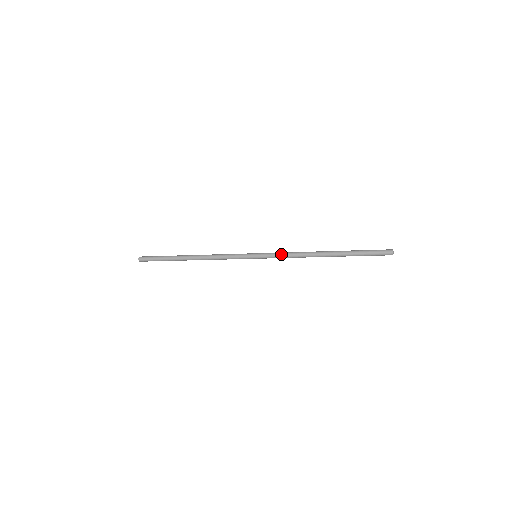
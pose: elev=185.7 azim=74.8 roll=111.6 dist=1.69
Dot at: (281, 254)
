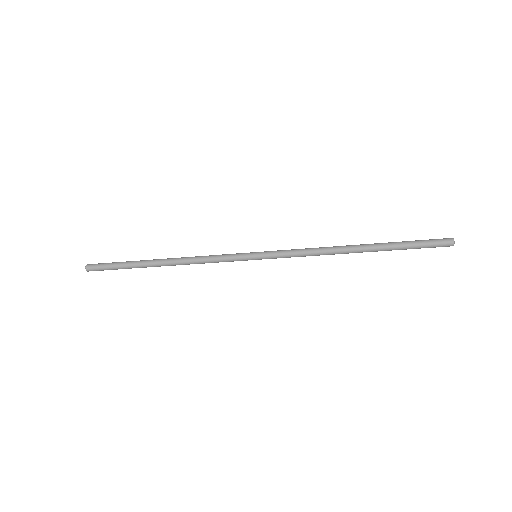
Dot at: (293, 250)
